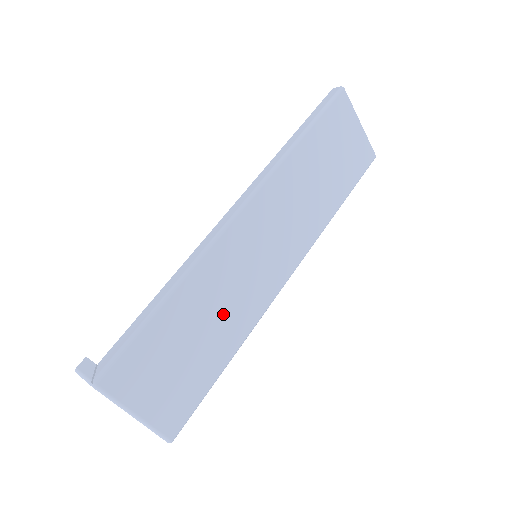
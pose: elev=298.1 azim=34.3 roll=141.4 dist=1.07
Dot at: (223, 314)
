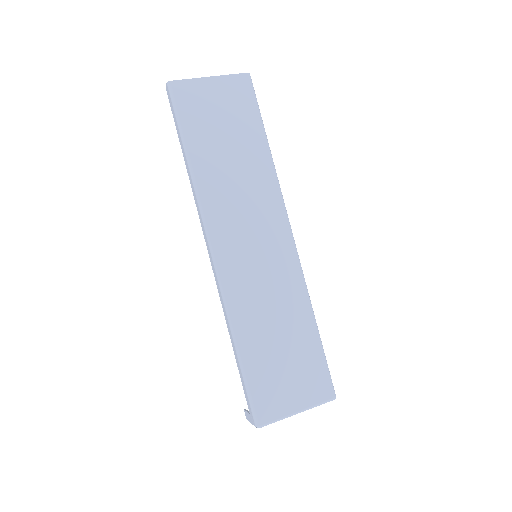
Dot at: (278, 311)
